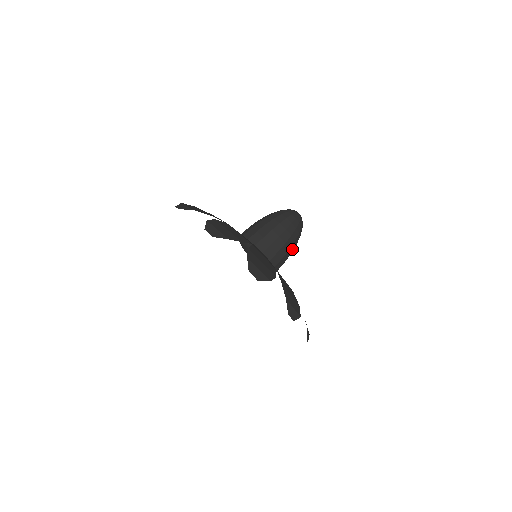
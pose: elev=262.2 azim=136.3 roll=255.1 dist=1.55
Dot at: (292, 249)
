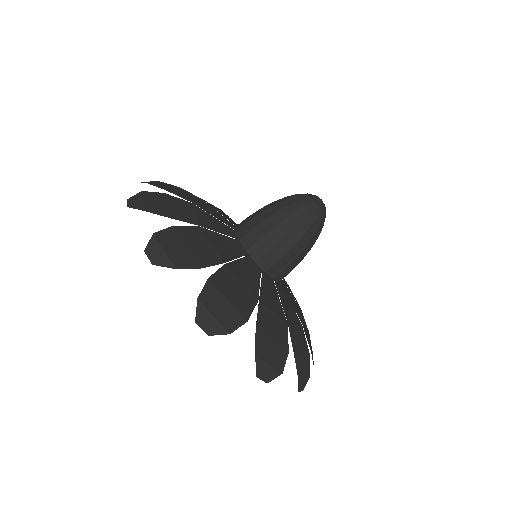
Dot at: (304, 254)
